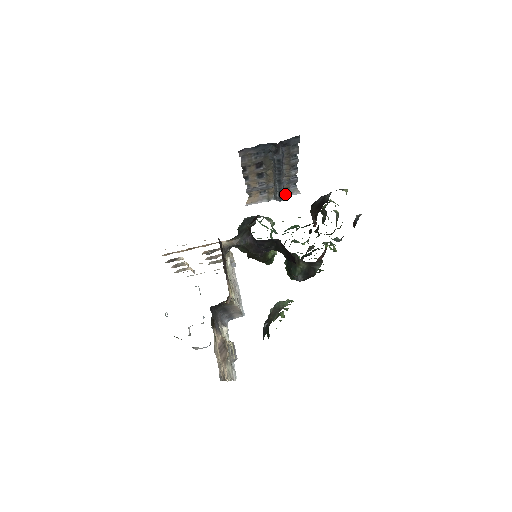
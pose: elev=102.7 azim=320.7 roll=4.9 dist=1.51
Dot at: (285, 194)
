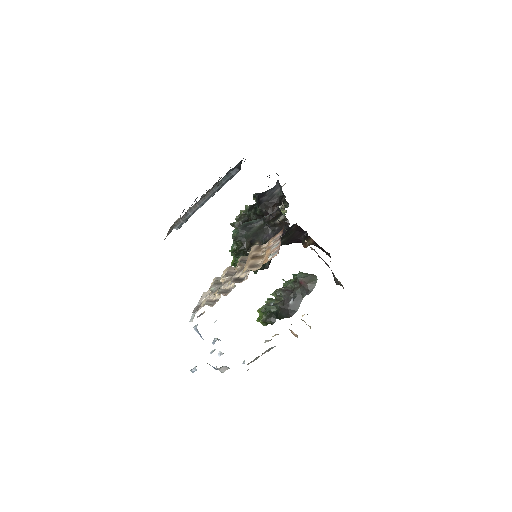
Dot at: occluded
